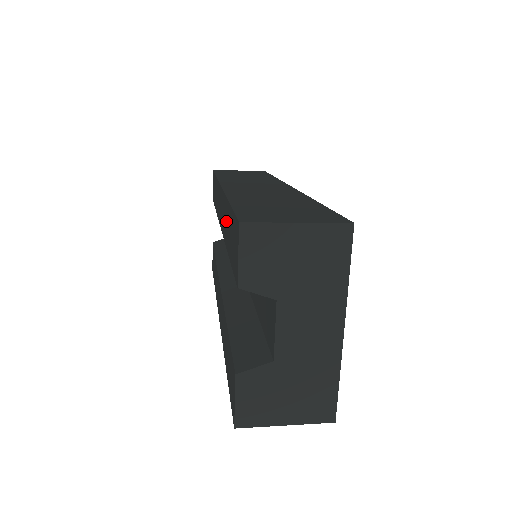
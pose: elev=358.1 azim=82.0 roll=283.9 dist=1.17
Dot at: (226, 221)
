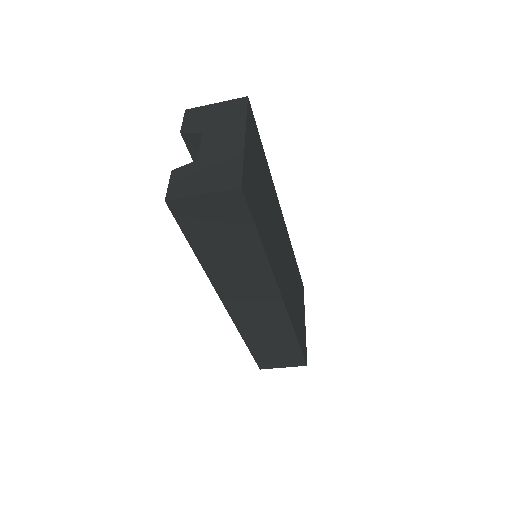
Dot at: occluded
